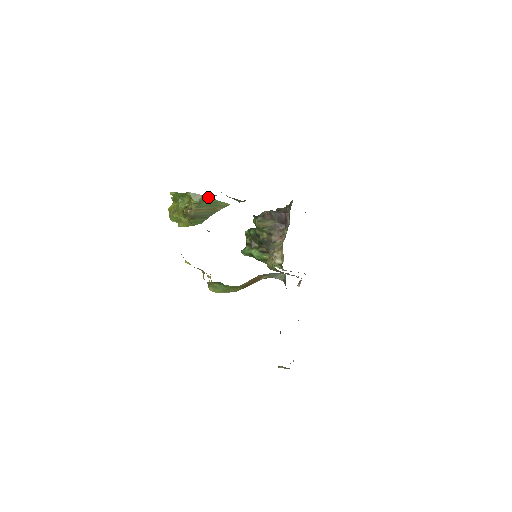
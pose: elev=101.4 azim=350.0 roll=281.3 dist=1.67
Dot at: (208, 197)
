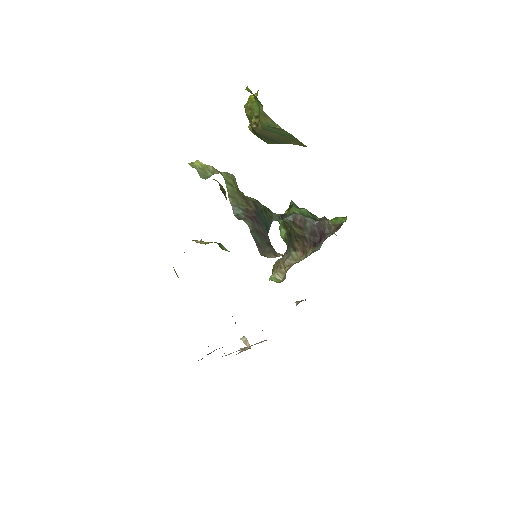
Dot at: occluded
